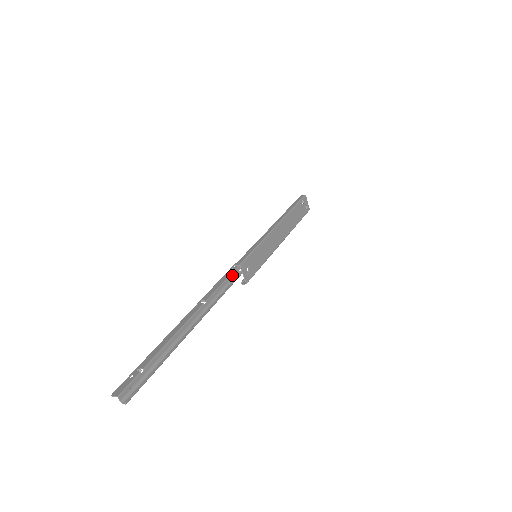
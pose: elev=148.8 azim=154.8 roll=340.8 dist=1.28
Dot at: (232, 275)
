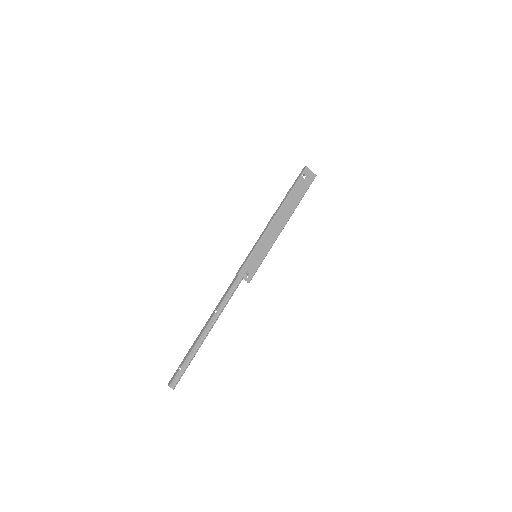
Dot at: (236, 281)
